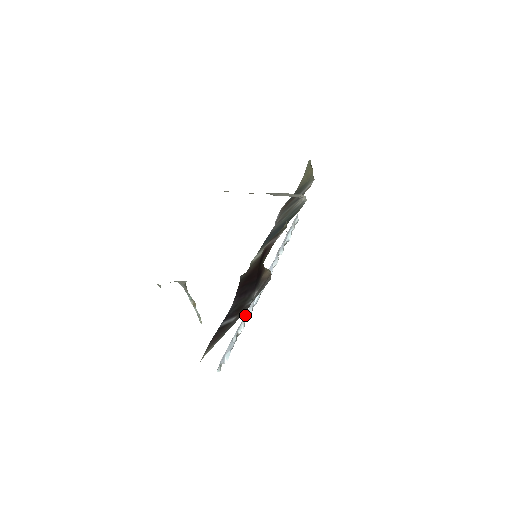
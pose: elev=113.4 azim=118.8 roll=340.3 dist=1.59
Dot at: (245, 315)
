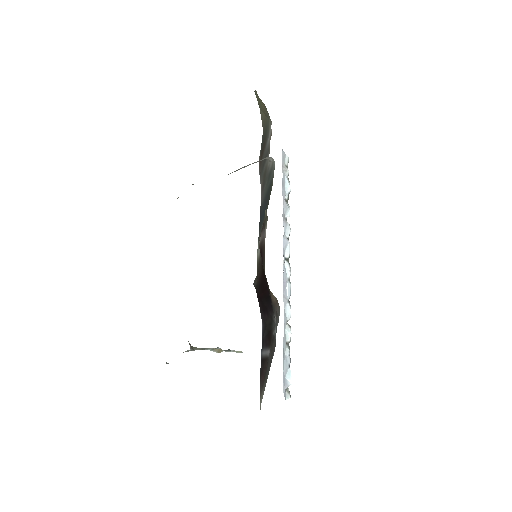
Dot at: (284, 319)
